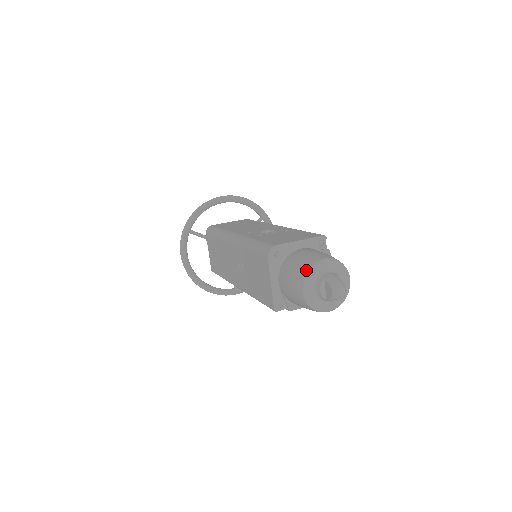
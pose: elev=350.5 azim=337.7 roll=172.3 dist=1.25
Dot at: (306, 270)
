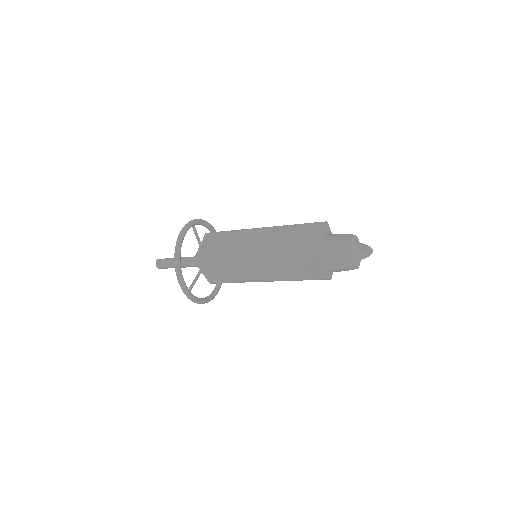
Dot at: occluded
